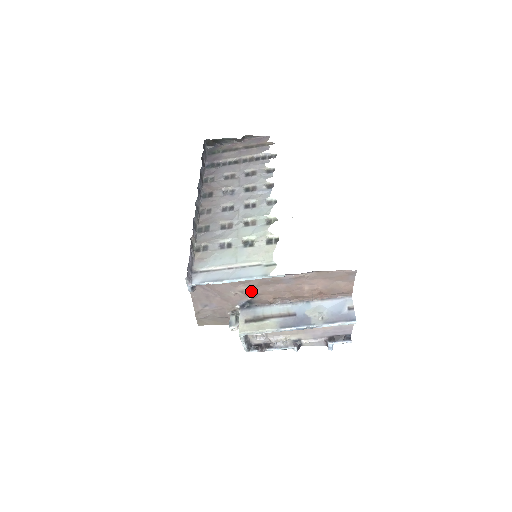
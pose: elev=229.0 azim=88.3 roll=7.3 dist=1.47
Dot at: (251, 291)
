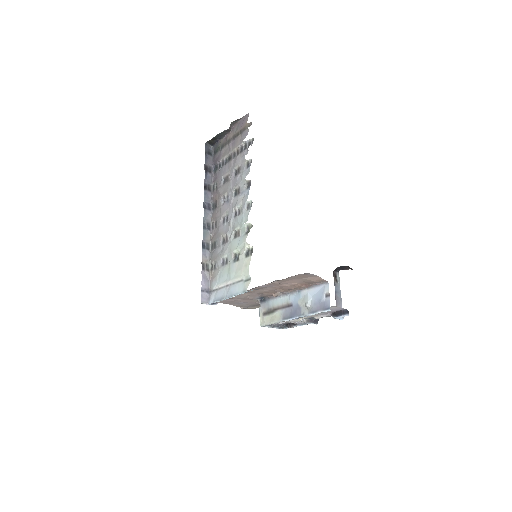
Dot at: (254, 294)
